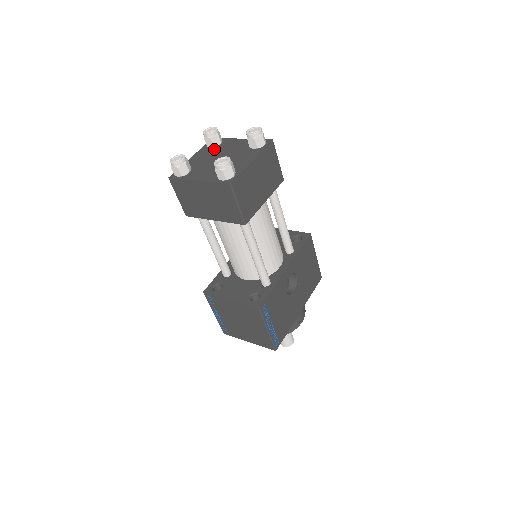
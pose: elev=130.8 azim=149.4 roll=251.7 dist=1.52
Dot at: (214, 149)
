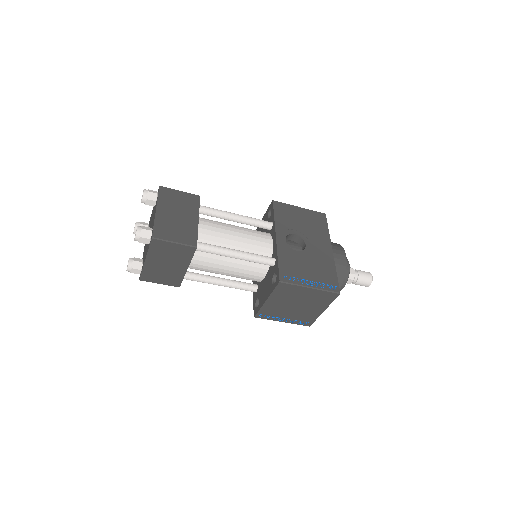
Dot at: occluded
